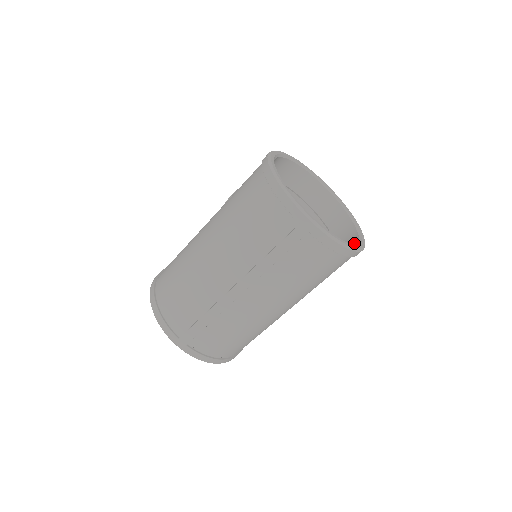
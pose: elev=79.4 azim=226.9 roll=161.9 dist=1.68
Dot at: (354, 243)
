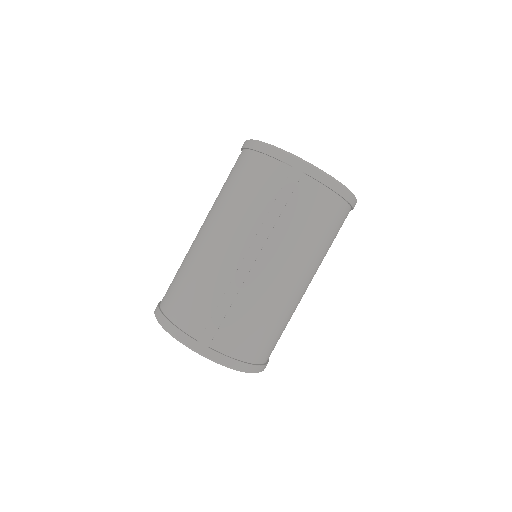
Dot at: occluded
